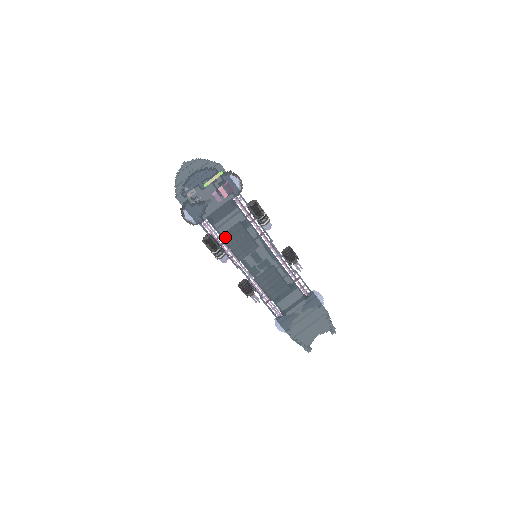
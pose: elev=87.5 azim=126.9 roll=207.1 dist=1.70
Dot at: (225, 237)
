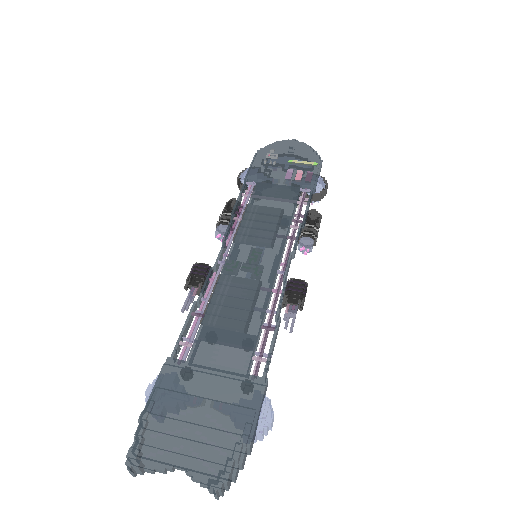
Dot at: (252, 206)
